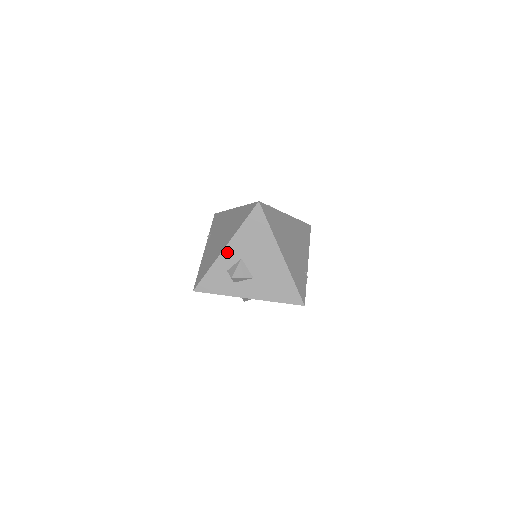
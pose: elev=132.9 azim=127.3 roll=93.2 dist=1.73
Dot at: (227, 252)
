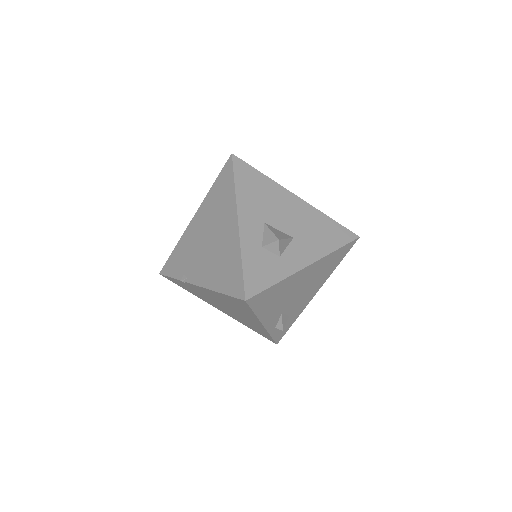
Dot at: (244, 225)
